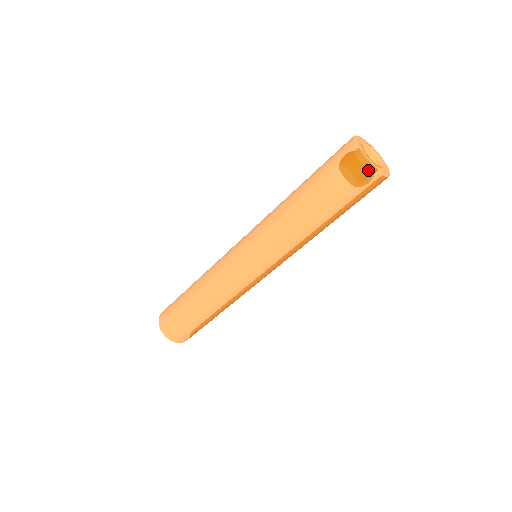
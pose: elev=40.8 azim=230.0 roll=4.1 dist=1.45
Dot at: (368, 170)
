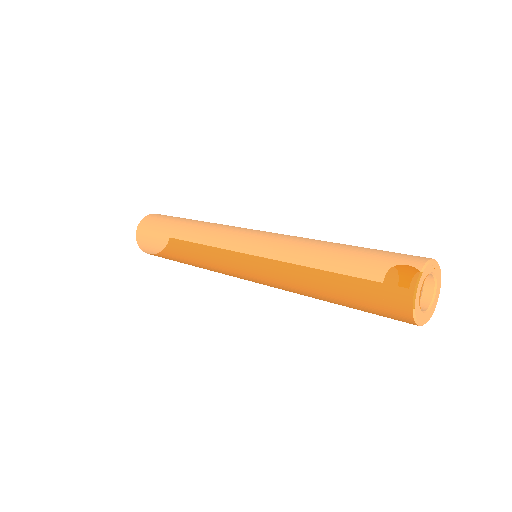
Dot at: (410, 322)
